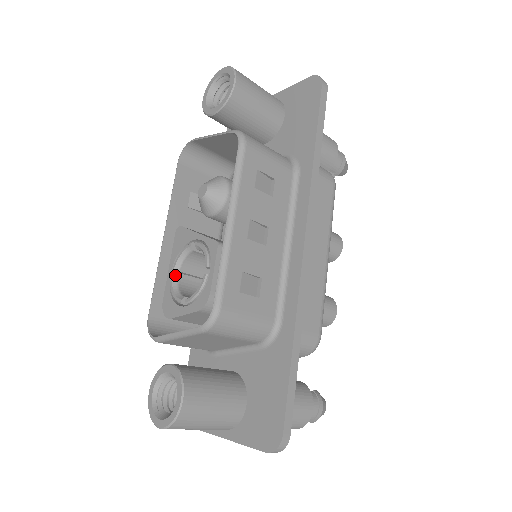
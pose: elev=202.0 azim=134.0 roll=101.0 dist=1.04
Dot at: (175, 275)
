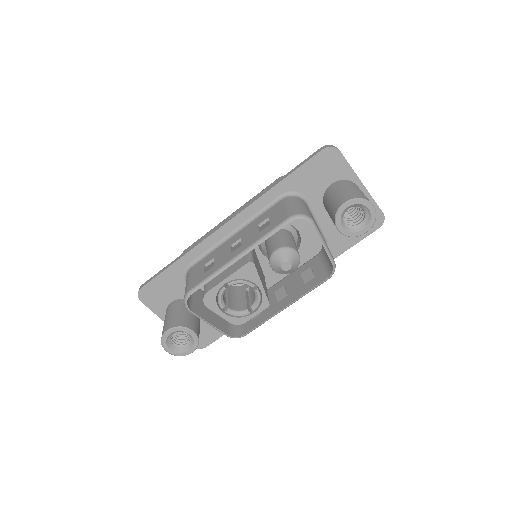
Dot at: (225, 281)
